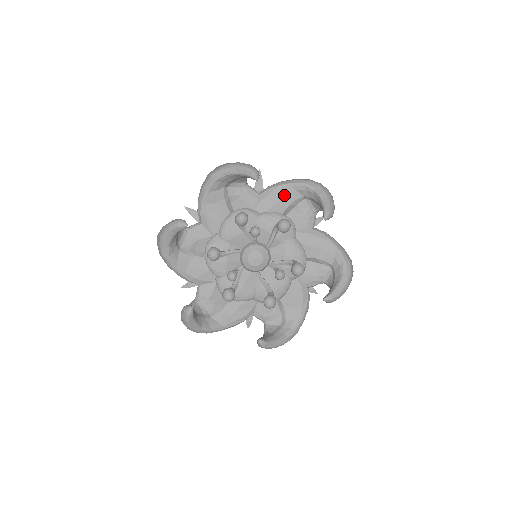
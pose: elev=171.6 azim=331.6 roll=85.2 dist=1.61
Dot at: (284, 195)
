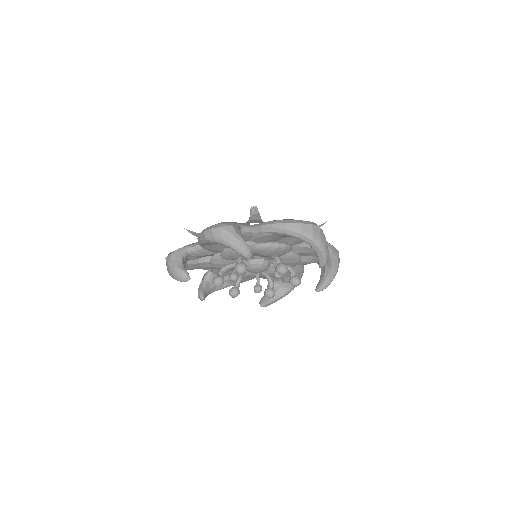
Dot at: occluded
